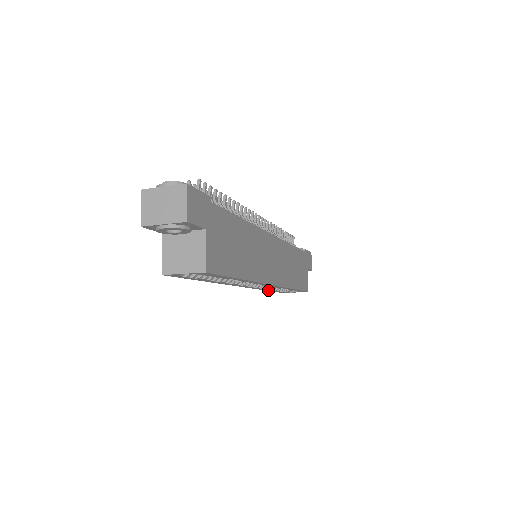
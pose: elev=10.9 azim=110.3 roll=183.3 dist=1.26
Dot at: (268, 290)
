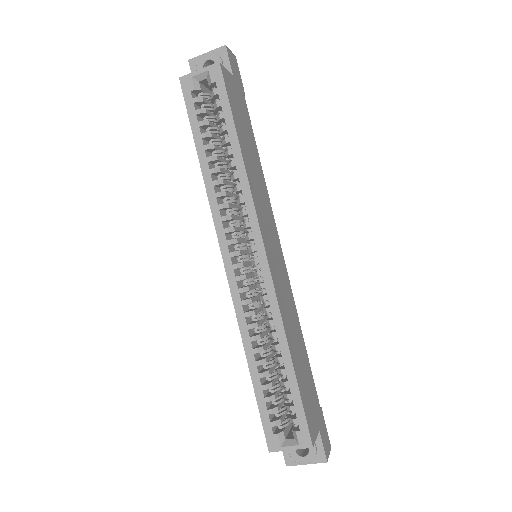
Dot at: (251, 365)
